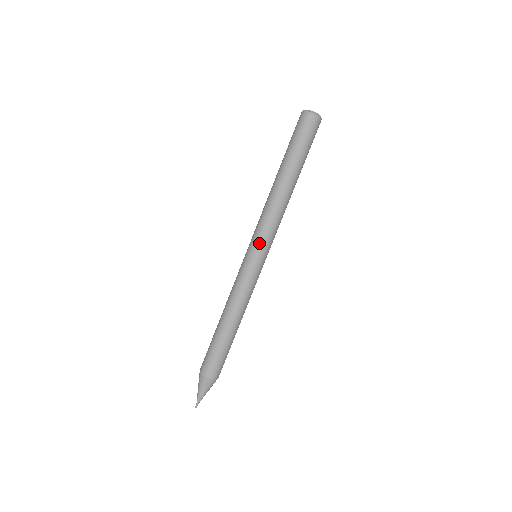
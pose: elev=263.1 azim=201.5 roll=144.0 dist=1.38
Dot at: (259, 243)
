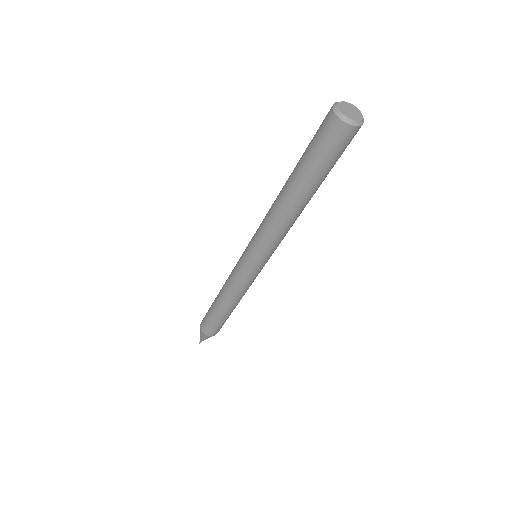
Dot at: (254, 252)
